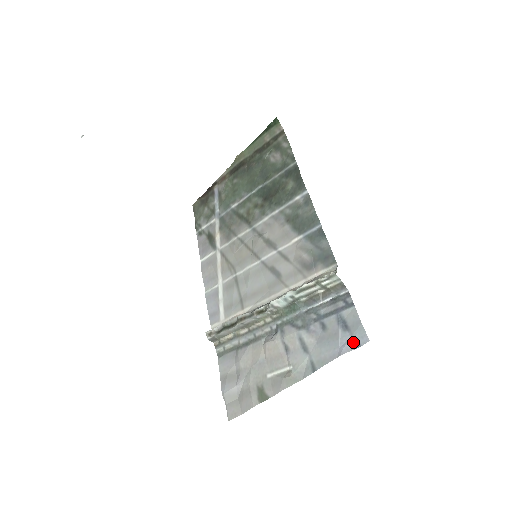
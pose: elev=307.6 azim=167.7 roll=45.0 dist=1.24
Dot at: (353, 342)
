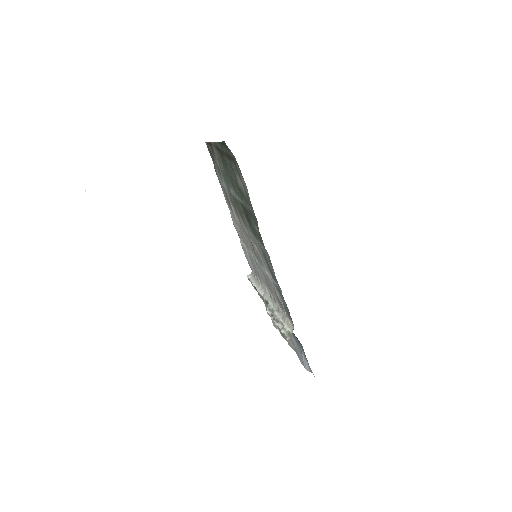
Dot at: (309, 368)
